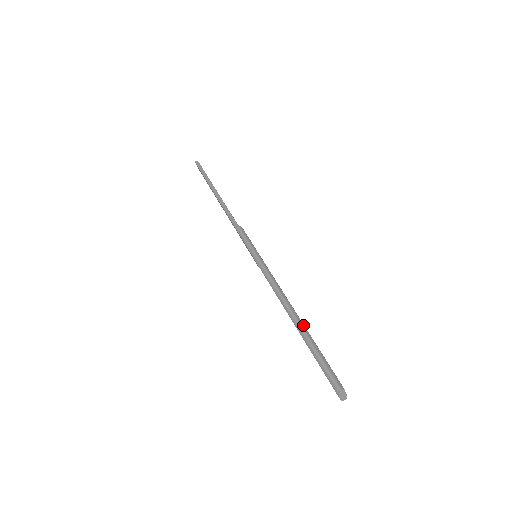
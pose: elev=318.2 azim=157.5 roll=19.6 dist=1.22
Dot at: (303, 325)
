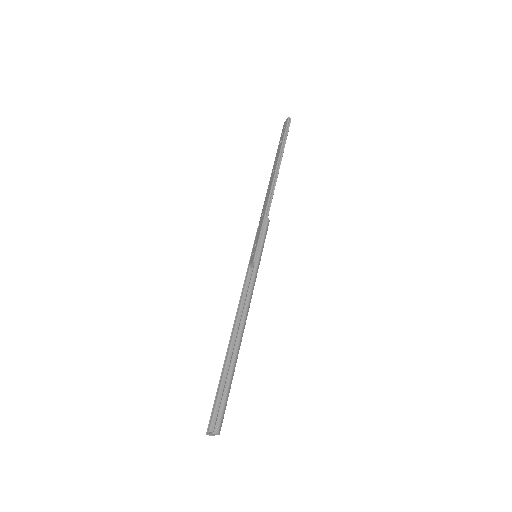
Dot at: occluded
